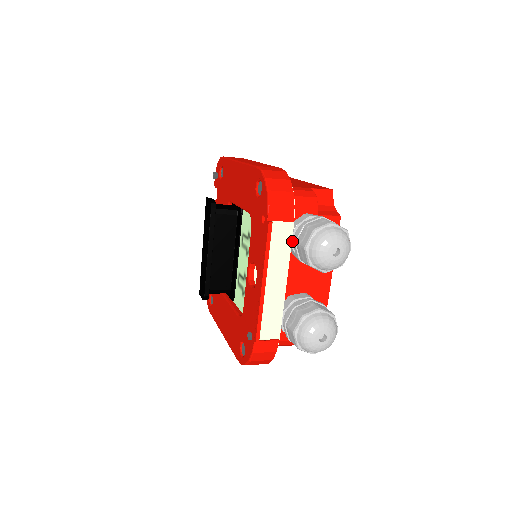
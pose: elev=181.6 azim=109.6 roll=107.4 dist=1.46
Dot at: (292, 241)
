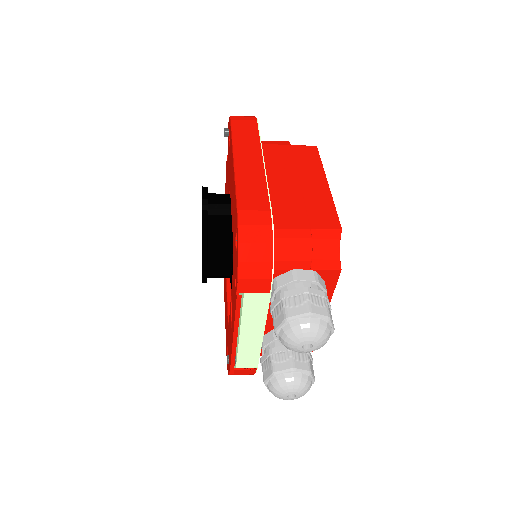
Dot at: (272, 300)
